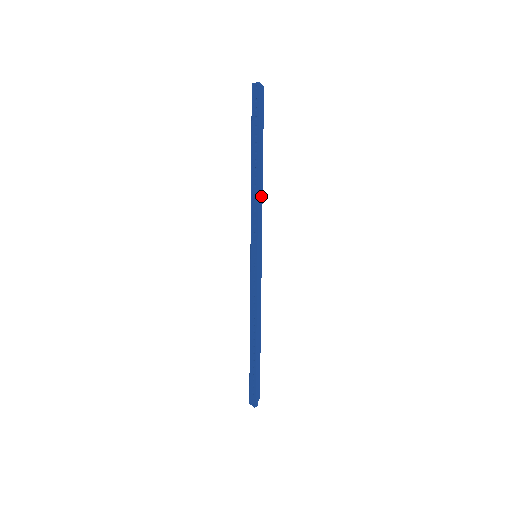
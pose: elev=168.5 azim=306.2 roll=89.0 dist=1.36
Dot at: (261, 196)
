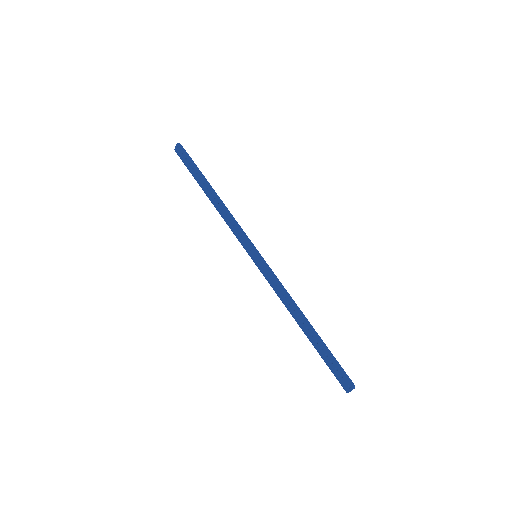
Dot at: occluded
